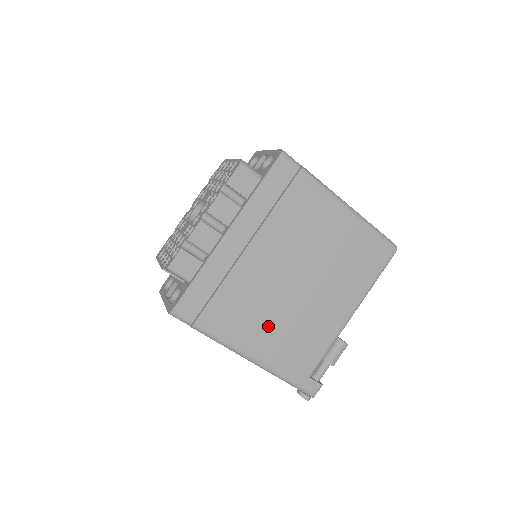
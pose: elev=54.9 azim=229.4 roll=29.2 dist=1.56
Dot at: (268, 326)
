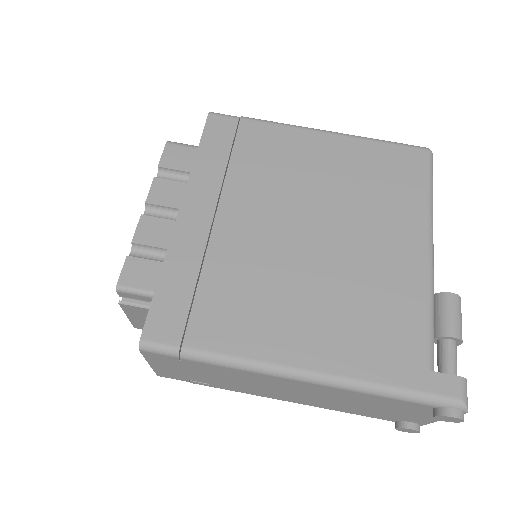
Dot at: (305, 310)
